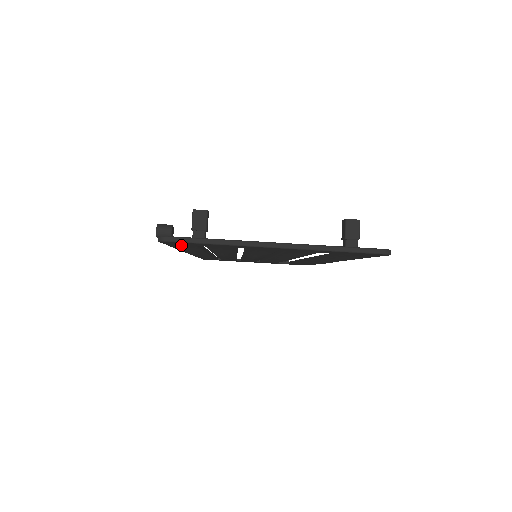
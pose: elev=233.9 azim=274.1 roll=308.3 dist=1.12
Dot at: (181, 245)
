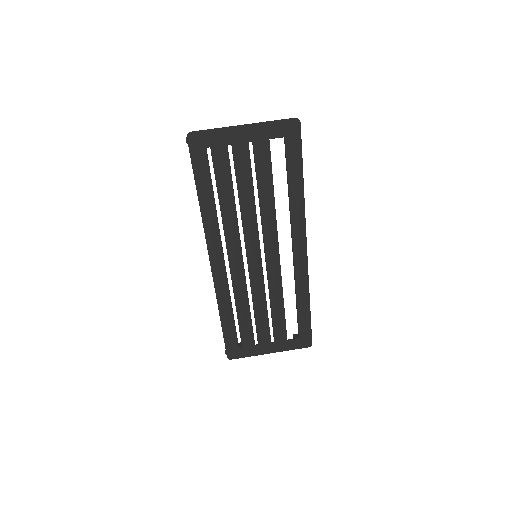
Dot at: (199, 156)
